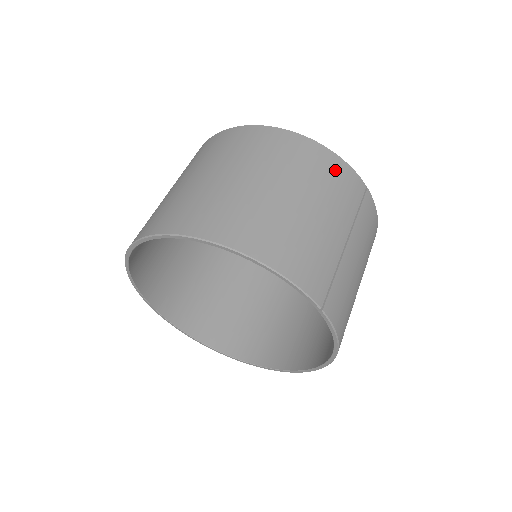
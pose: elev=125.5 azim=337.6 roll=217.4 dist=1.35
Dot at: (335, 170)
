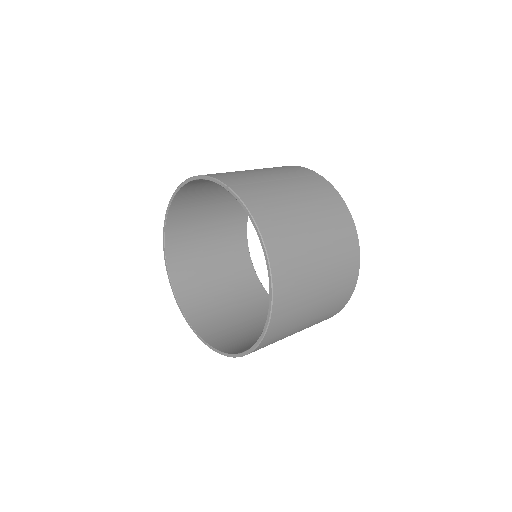
Dot at: (287, 167)
